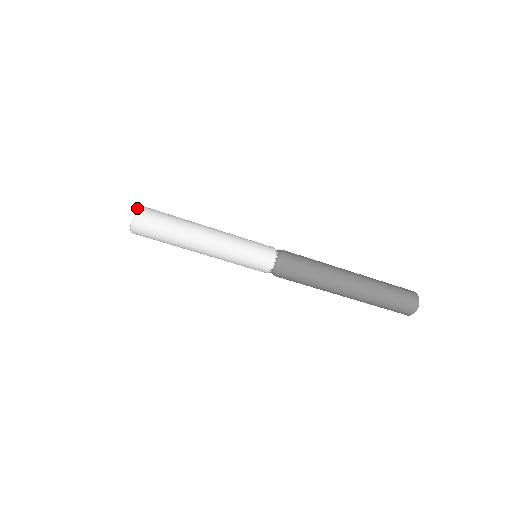
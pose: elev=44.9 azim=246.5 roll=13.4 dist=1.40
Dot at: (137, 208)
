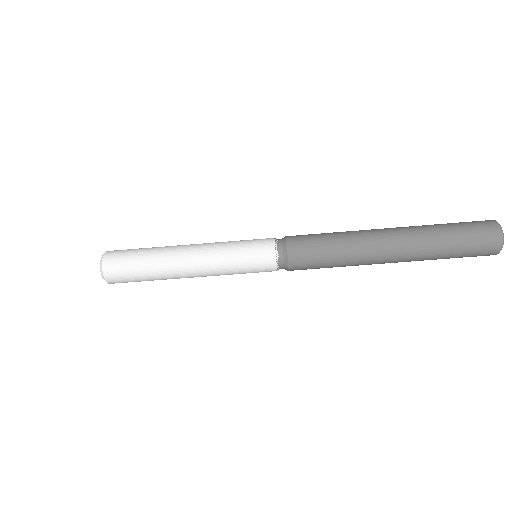
Dot at: occluded
